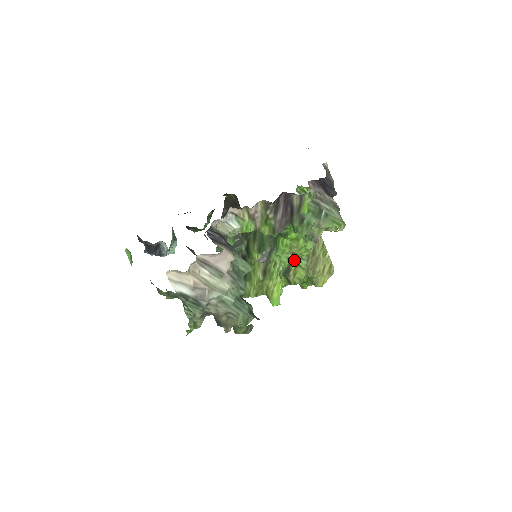
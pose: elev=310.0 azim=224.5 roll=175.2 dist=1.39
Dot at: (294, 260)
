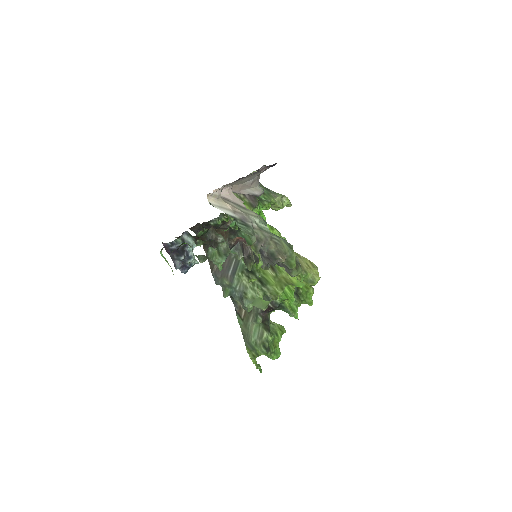
Dot at: occluded
